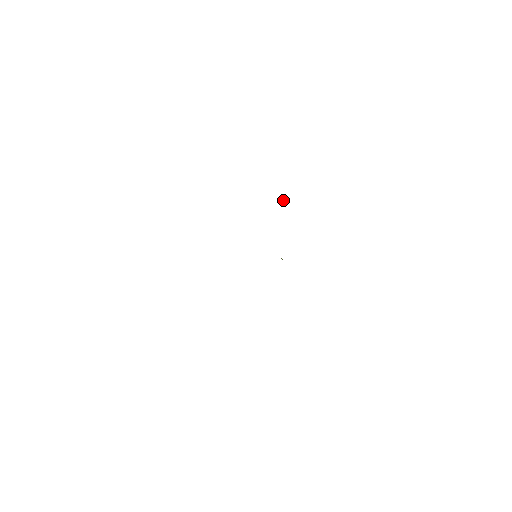
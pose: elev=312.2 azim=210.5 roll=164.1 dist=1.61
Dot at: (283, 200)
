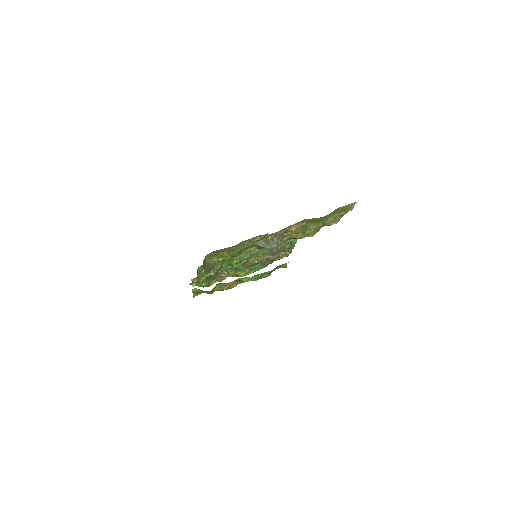
Dot at: (229, 283)
